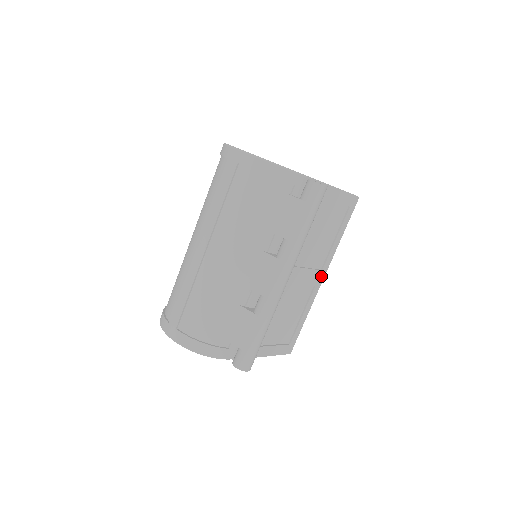
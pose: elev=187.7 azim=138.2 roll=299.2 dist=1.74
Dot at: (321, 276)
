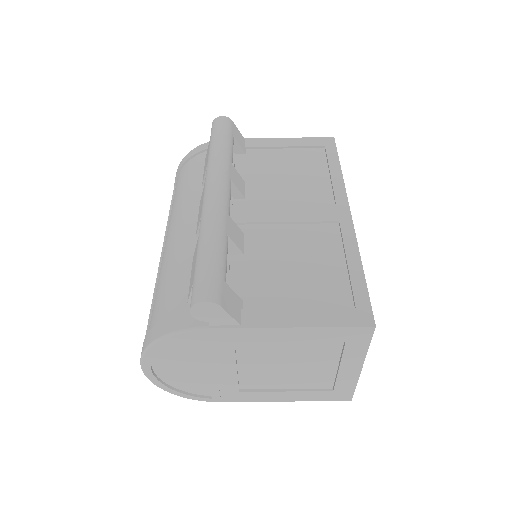
Dot at: (341, 211)
